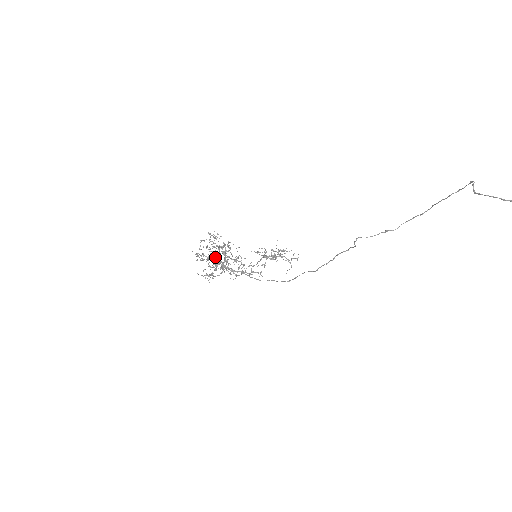
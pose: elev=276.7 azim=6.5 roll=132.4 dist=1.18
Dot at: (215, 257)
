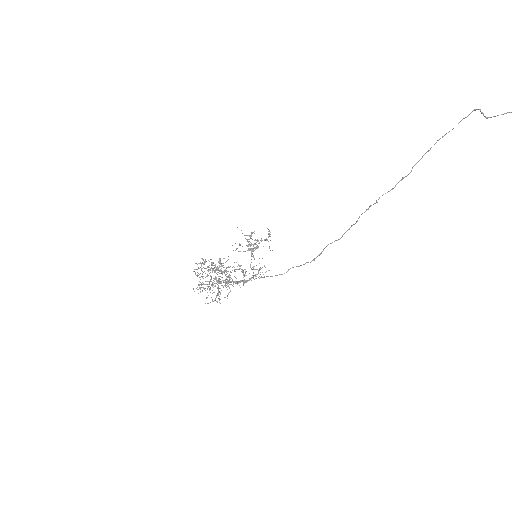
Dot at: occluded
